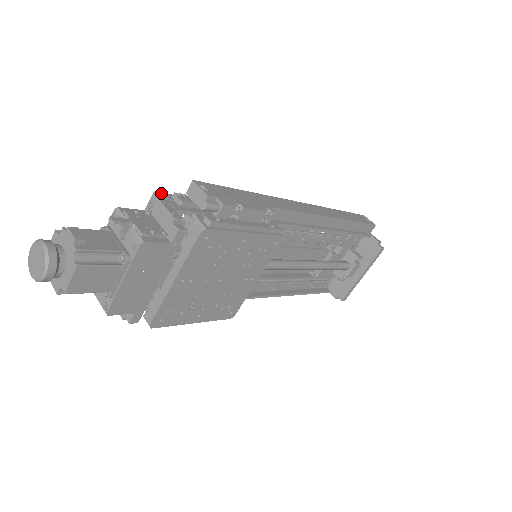
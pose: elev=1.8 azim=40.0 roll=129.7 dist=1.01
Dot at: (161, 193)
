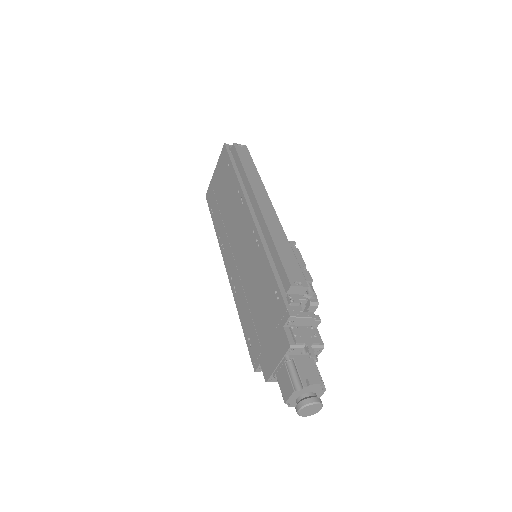
Dot at: (288, 311)
